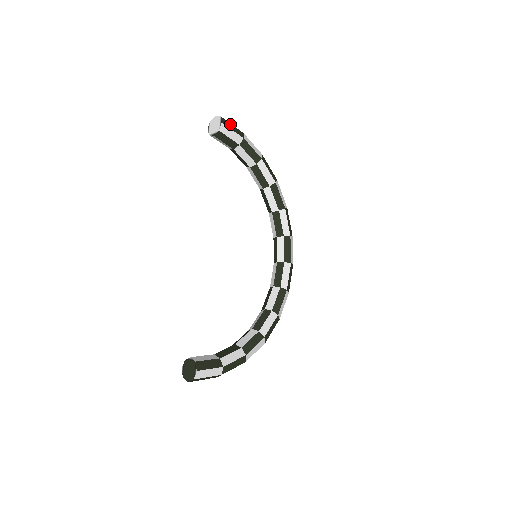
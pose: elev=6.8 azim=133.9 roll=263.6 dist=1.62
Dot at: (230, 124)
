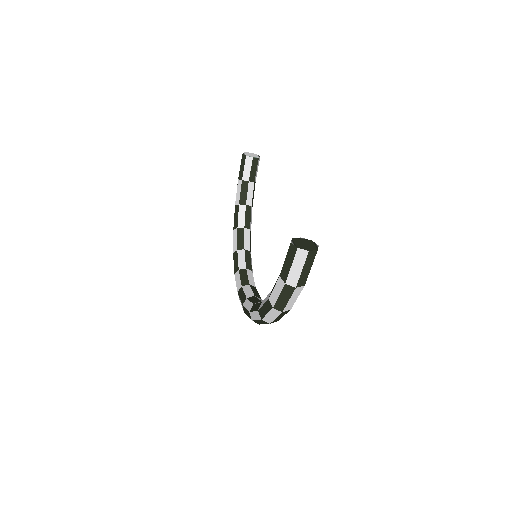
Dot at: occluded
